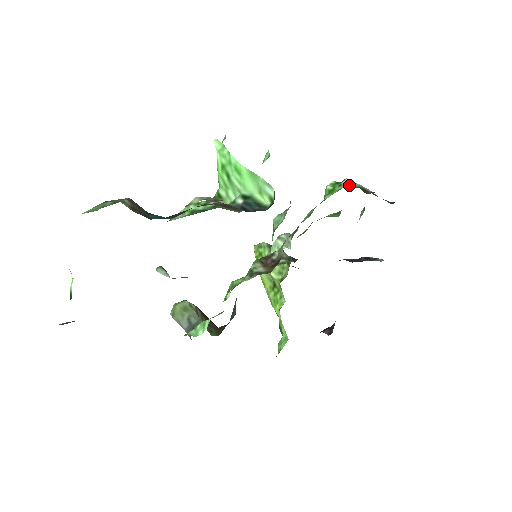
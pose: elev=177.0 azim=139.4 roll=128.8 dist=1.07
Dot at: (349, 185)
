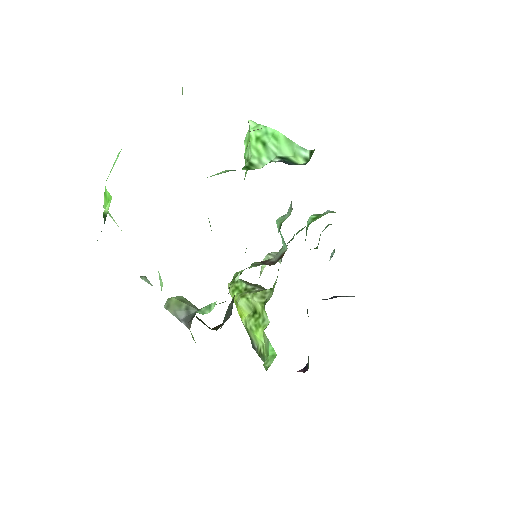
Dot at: (332, 212)
